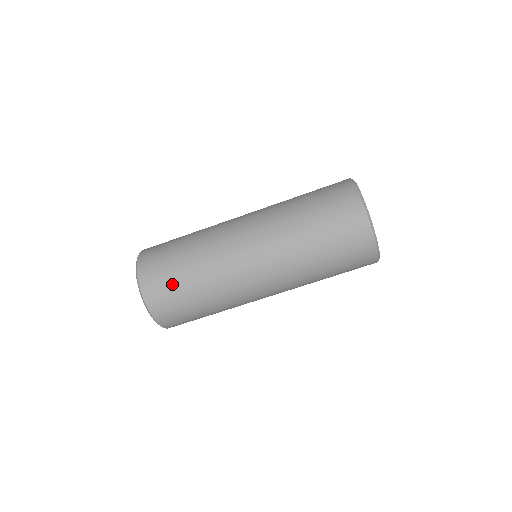
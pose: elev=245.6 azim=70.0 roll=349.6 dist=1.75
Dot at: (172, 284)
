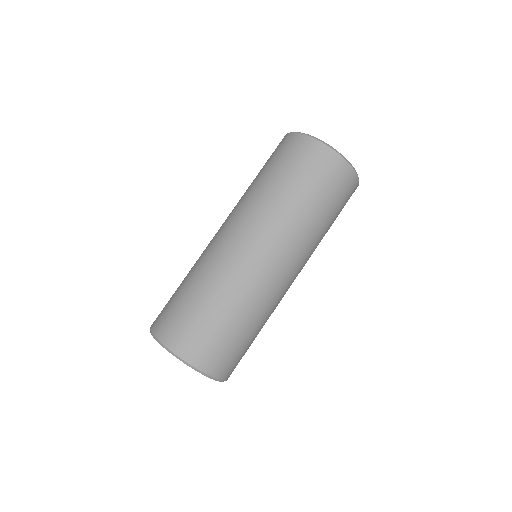
Dot at: (229, 343)
